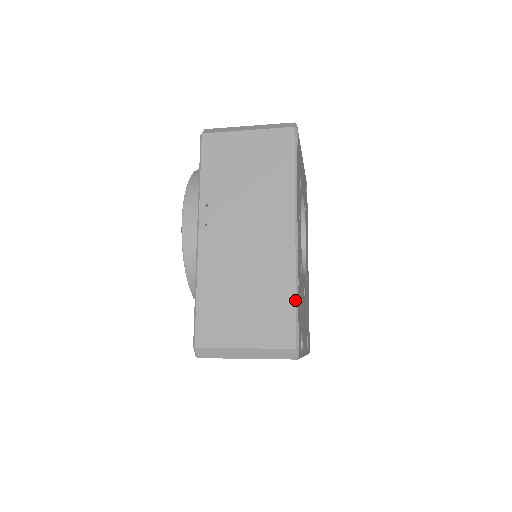
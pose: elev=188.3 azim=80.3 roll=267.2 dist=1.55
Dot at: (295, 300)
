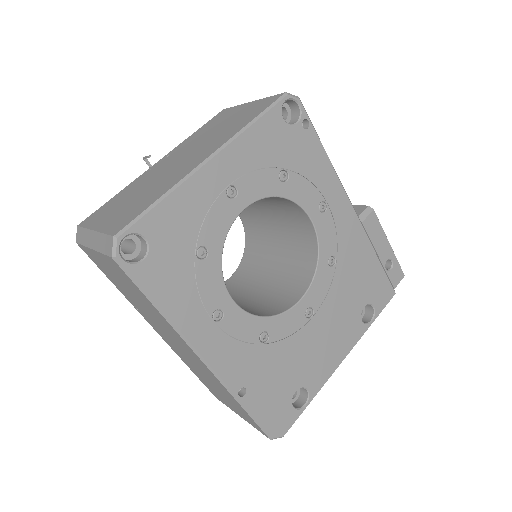
Dot at: (245, 411)
